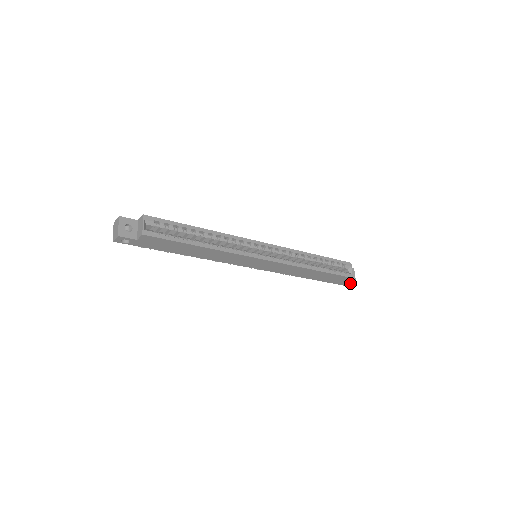
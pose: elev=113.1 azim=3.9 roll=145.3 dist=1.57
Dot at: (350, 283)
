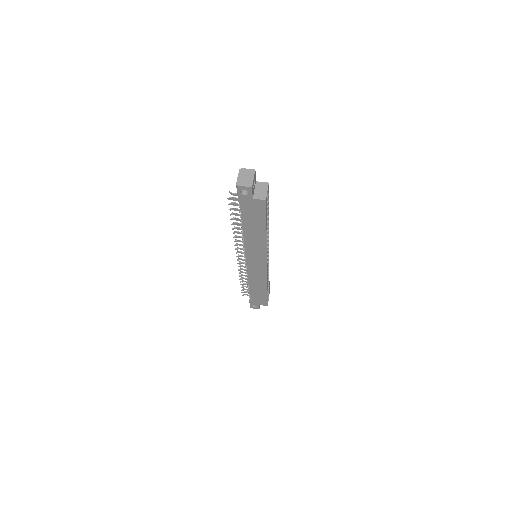
Dot at: (257, 307)
